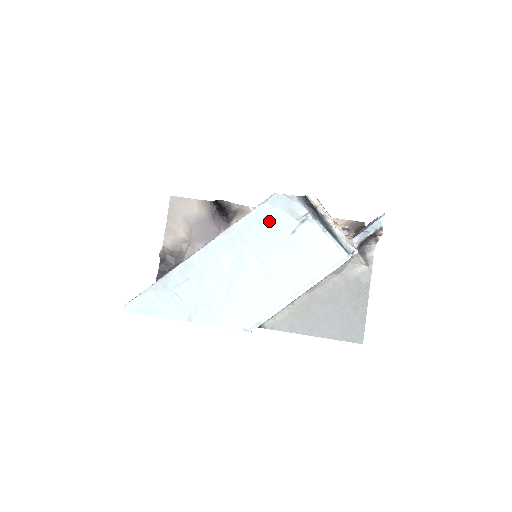
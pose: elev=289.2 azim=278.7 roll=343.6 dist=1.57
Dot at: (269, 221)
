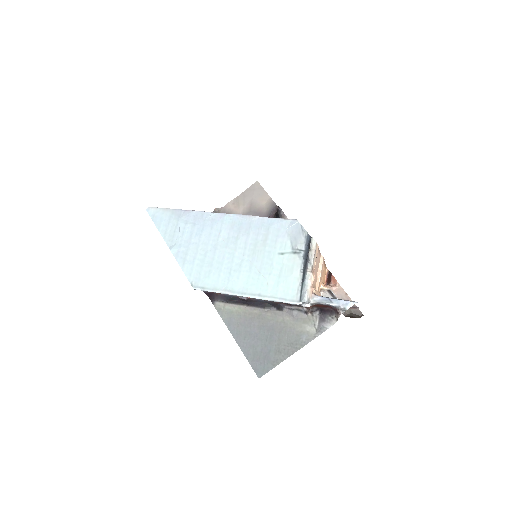
Dot at: (275, 233)
